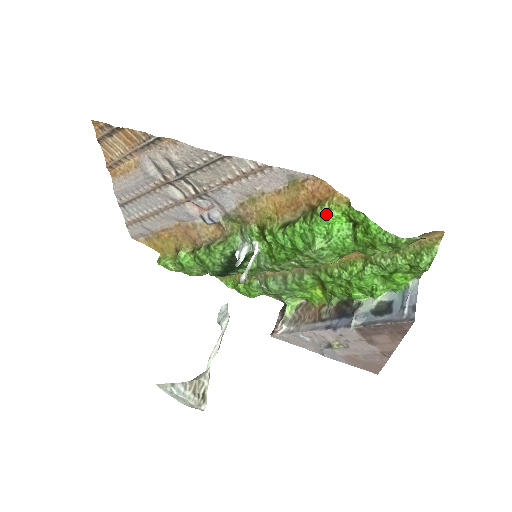
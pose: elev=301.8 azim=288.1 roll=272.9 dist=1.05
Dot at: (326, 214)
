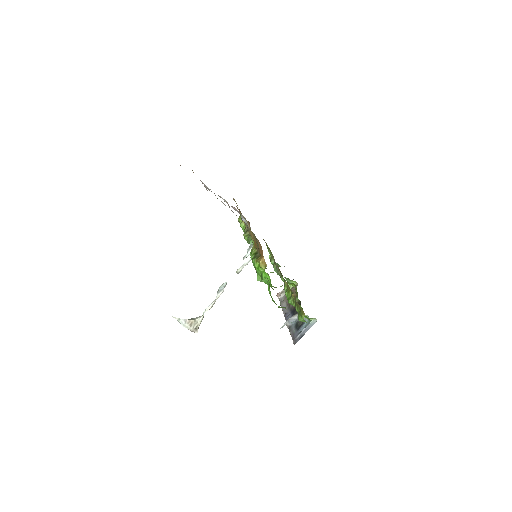
Dot at: (257, 267)
